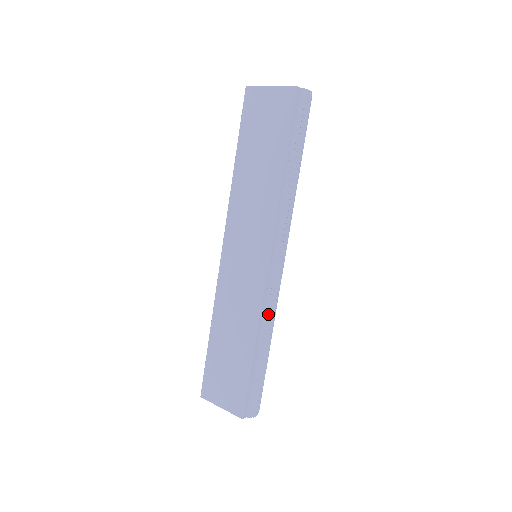
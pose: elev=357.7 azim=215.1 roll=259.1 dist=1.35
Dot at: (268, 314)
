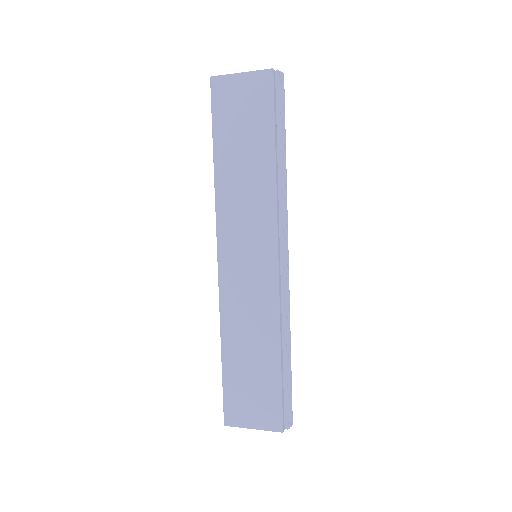
Dot at: (286, 313)
